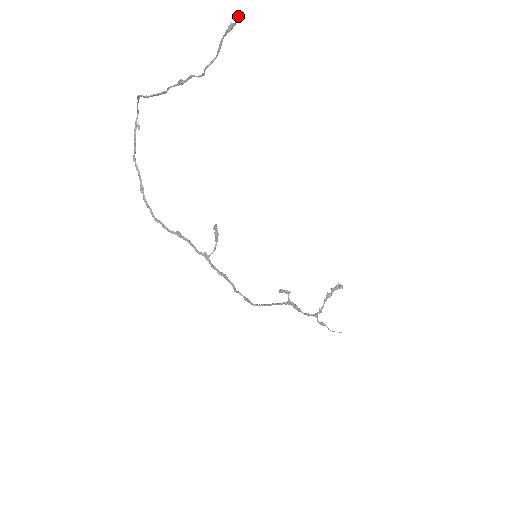
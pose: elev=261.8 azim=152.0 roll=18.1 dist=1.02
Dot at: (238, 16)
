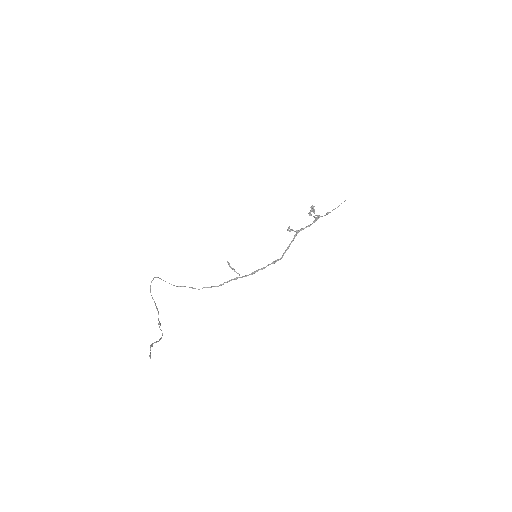
Dot at: (150, 354)
